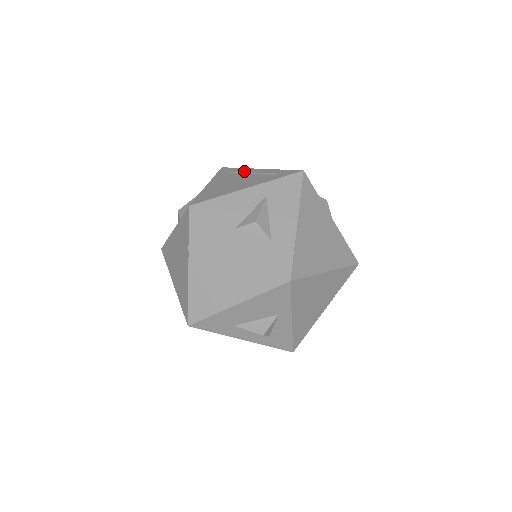
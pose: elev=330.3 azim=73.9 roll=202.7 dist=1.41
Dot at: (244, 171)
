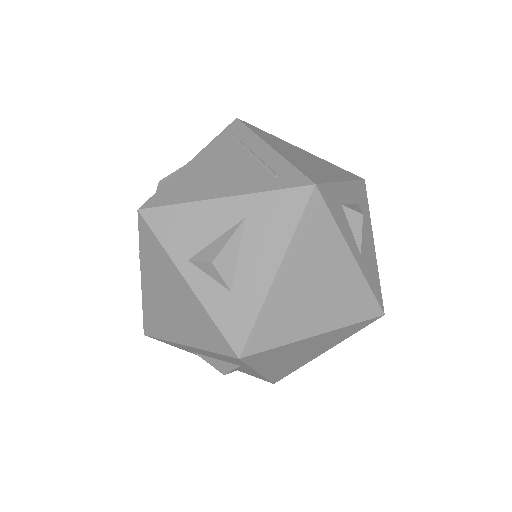
Dot at: (250, 144)
